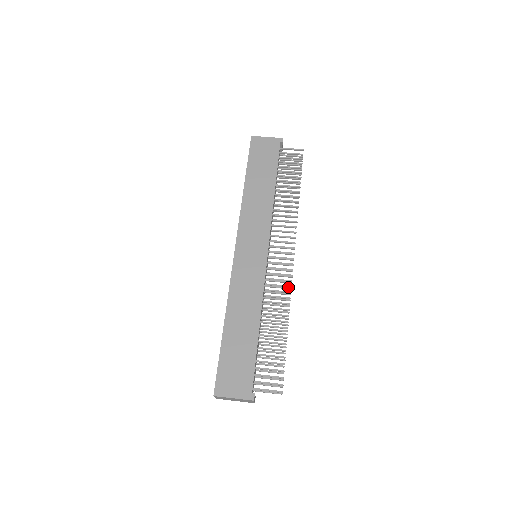
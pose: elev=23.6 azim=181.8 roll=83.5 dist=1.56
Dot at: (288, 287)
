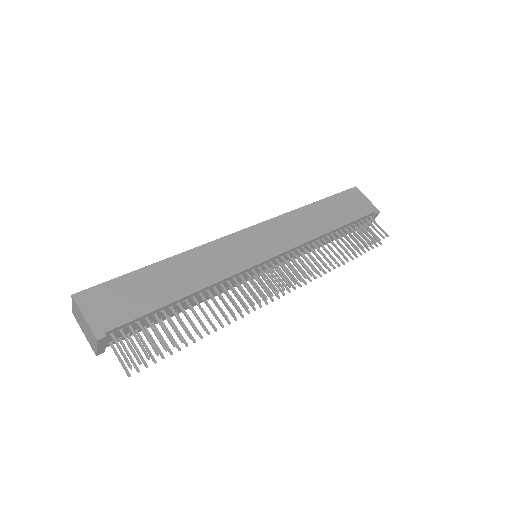
Dot at: occluded
